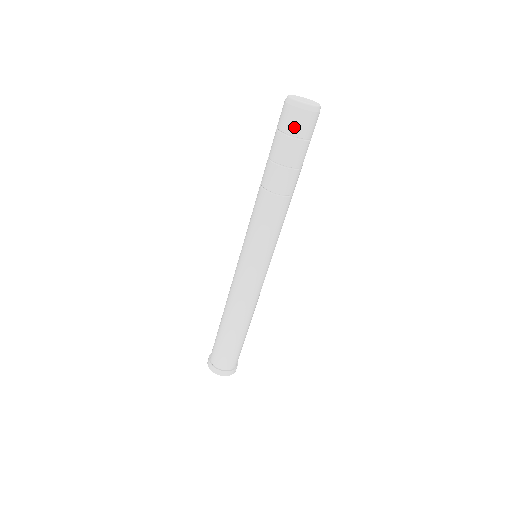
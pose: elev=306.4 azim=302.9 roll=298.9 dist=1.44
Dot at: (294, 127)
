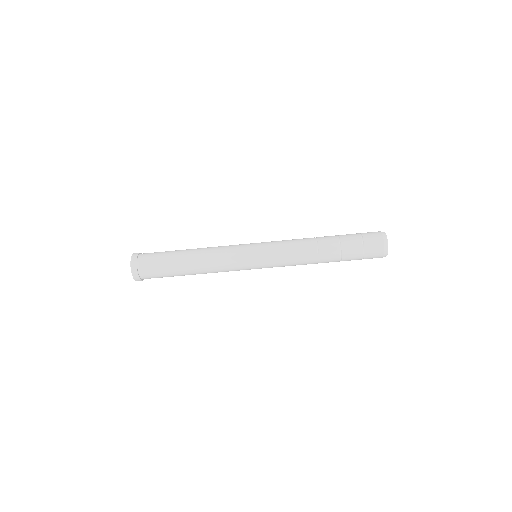
Dot at: (371, 249)
